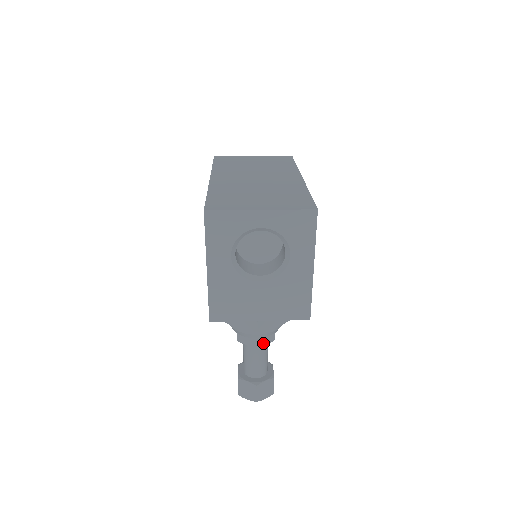
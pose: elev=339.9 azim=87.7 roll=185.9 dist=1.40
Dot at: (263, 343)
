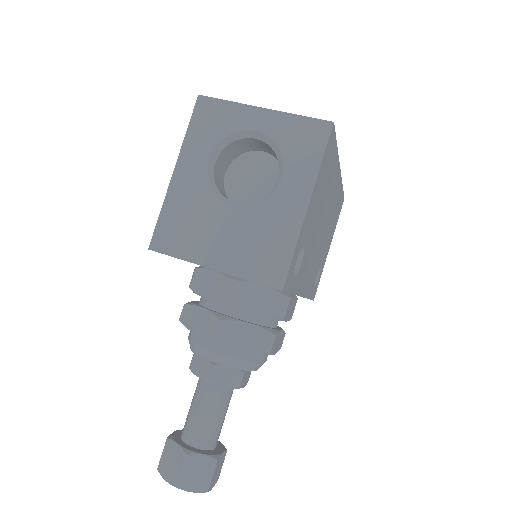
Dot at: (220, 380)
